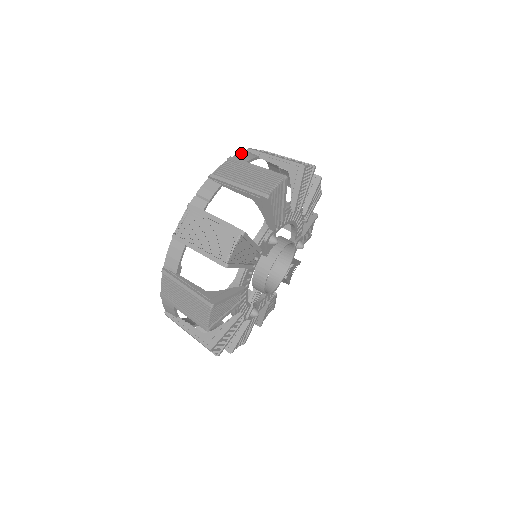
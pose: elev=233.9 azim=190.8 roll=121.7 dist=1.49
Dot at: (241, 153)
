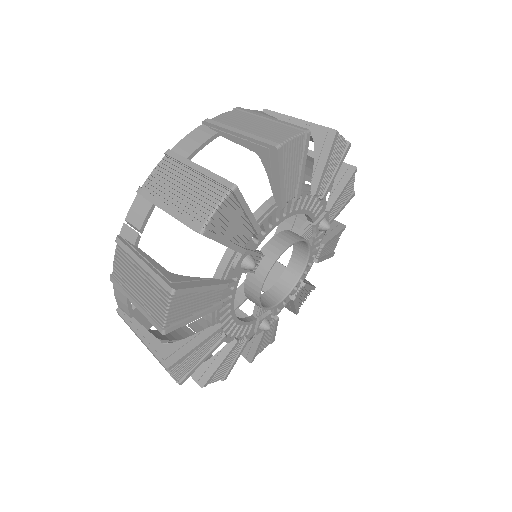
Dot at: (190, 134)
